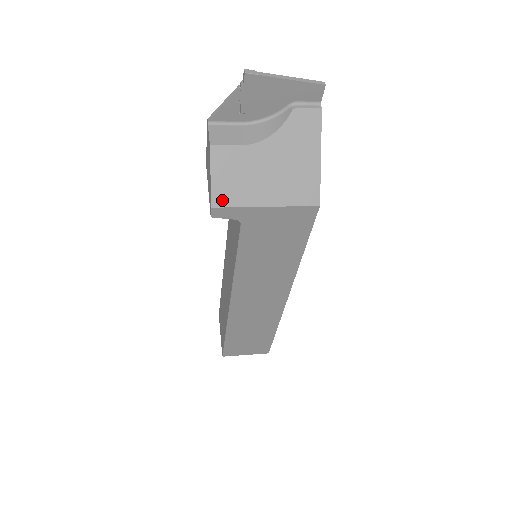
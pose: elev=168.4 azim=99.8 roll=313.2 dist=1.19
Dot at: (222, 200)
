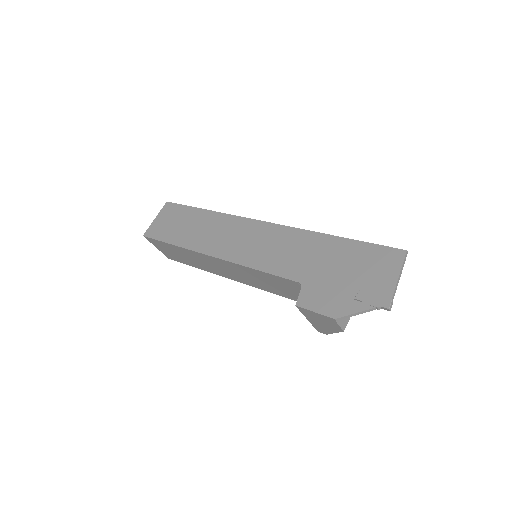
Dot at: occluded
